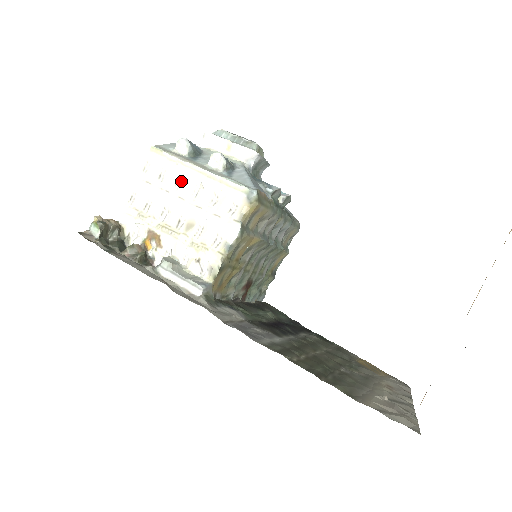
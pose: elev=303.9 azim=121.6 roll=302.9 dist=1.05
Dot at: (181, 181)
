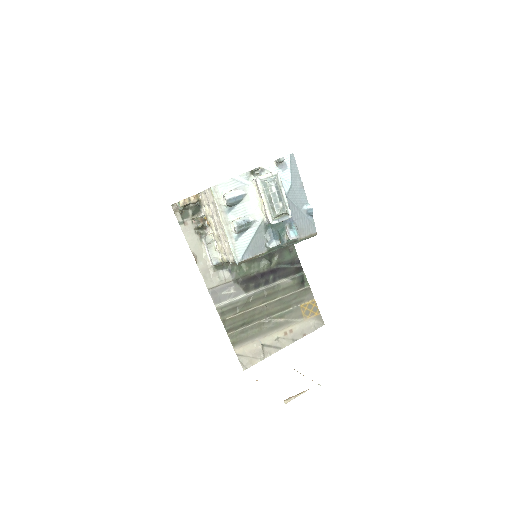
Dot at: occluded
